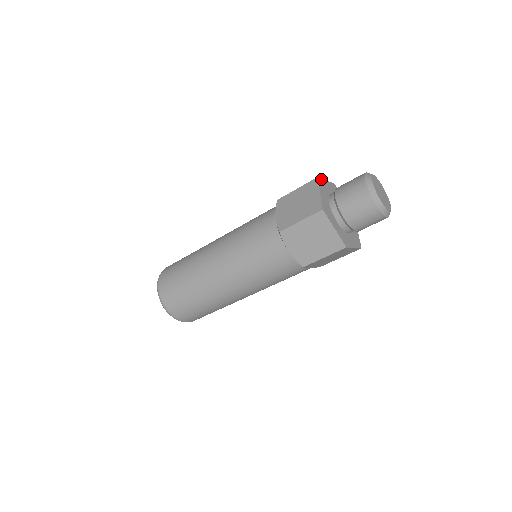
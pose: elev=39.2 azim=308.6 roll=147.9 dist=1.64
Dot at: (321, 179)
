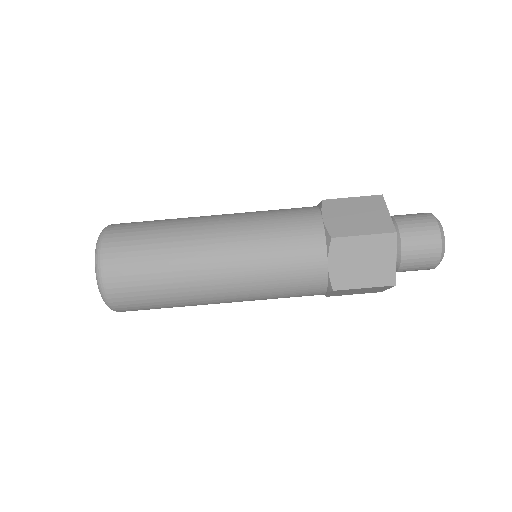
Dot at: occluded
